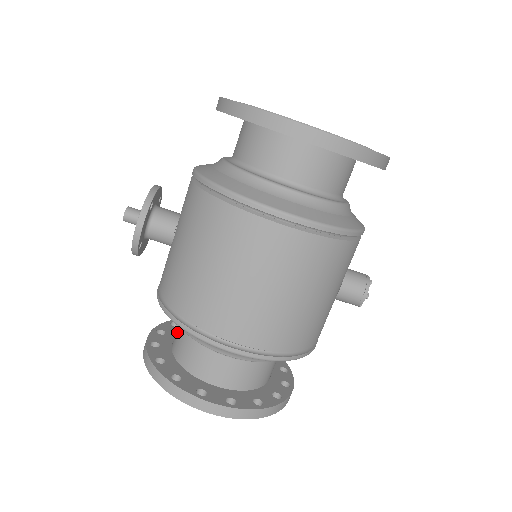
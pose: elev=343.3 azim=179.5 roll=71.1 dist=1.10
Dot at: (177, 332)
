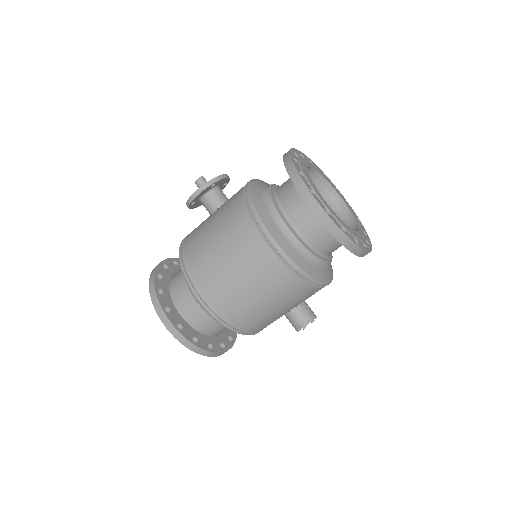
Dot at: occluded
